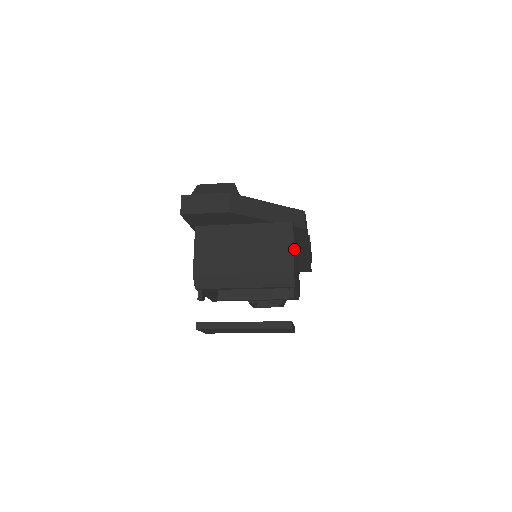
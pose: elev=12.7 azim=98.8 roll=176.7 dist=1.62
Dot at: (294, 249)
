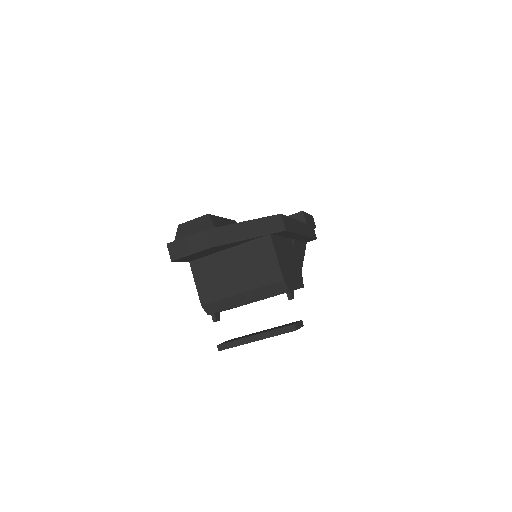
Dot at: (279, 257)
